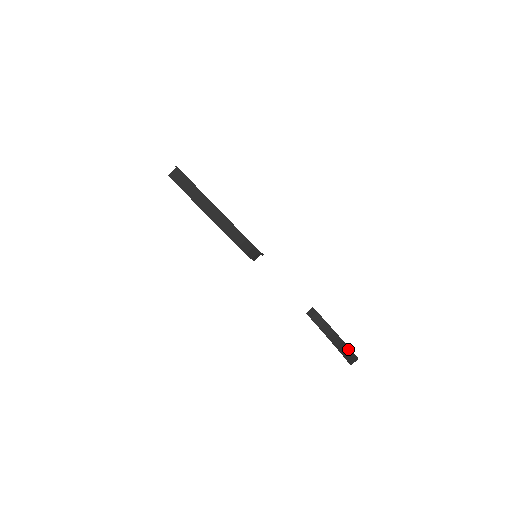
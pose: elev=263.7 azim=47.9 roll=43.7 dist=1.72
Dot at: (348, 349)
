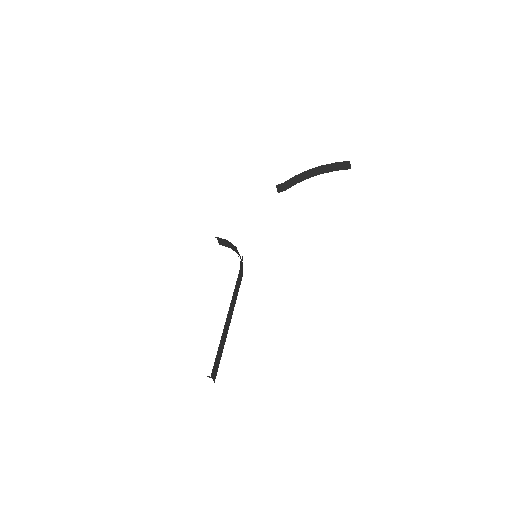
Dot at: (333, 165)
